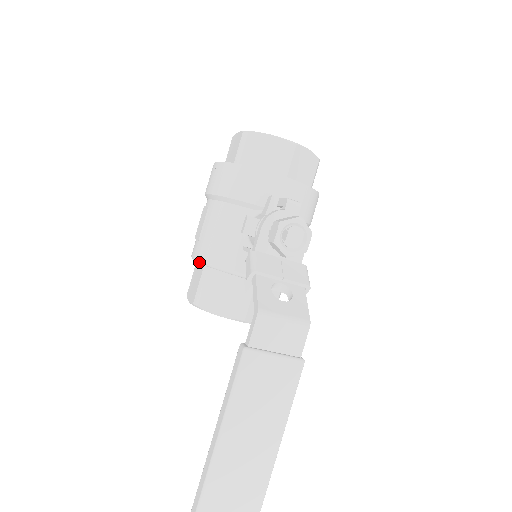
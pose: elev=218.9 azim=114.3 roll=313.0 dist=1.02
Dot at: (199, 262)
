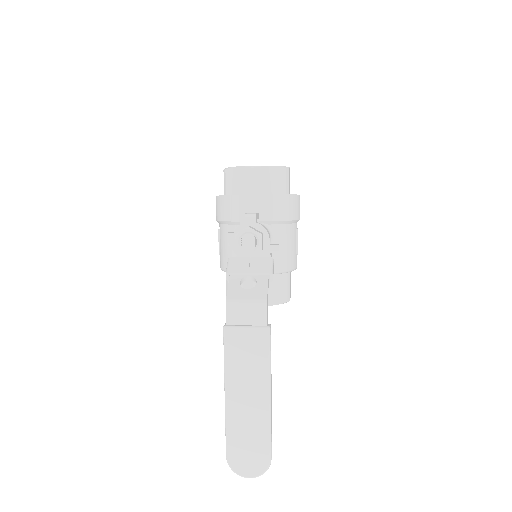
Dot at: (222, 270)
